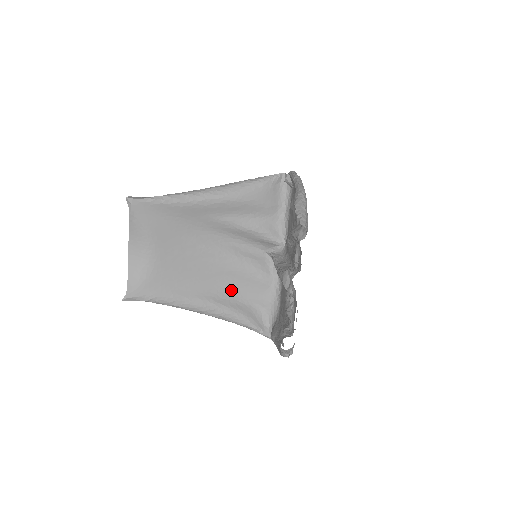
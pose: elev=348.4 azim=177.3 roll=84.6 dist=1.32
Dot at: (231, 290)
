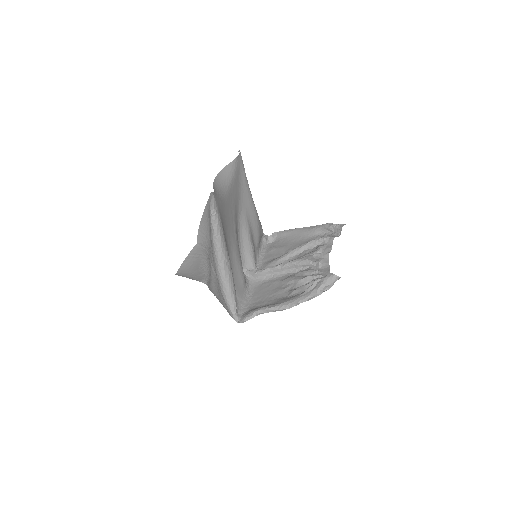
Dot at: (231, 267)
